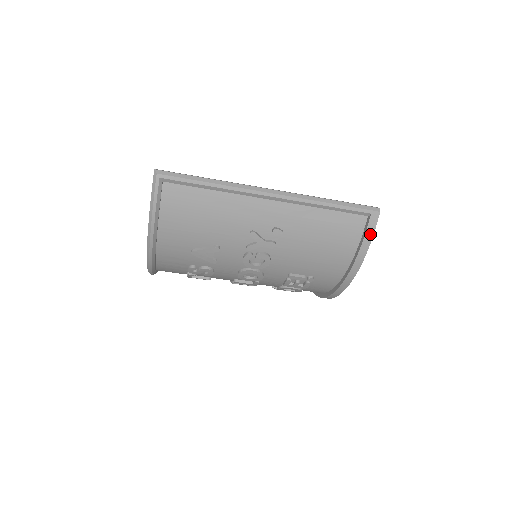
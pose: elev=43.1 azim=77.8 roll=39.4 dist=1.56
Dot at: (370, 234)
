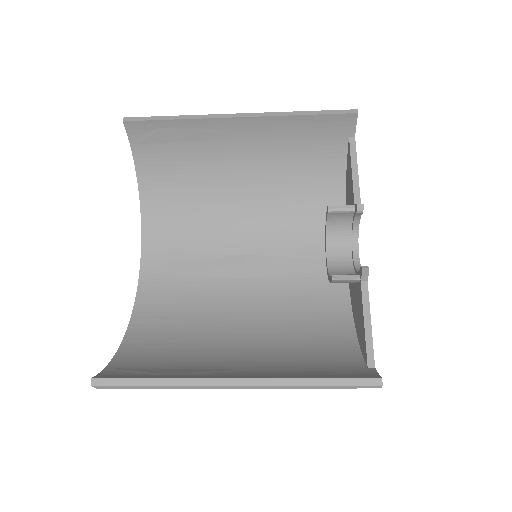
Dot at: occluded
